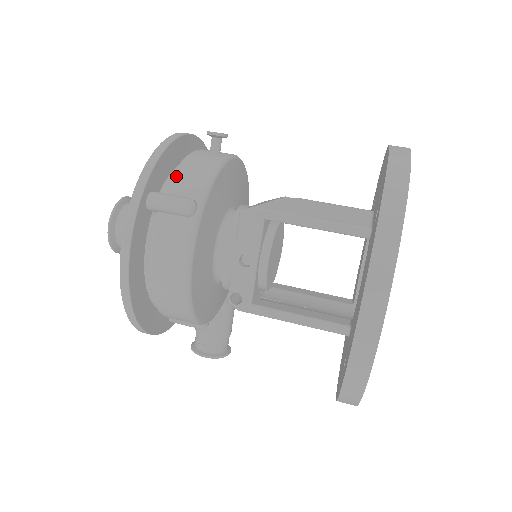
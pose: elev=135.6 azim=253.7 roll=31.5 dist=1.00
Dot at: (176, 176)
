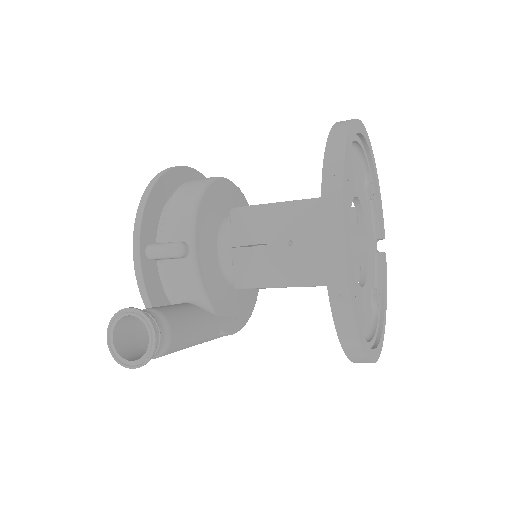
Dot at: occluded
